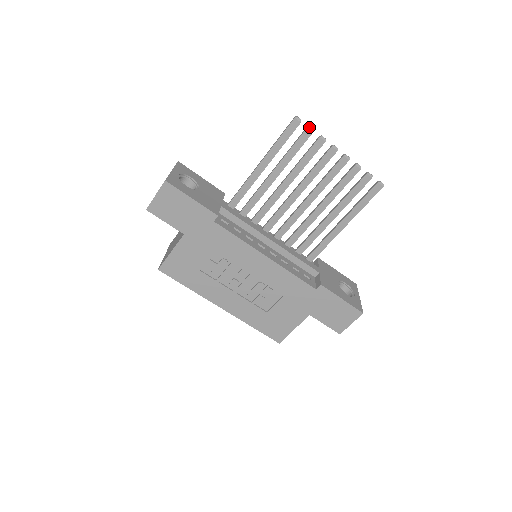
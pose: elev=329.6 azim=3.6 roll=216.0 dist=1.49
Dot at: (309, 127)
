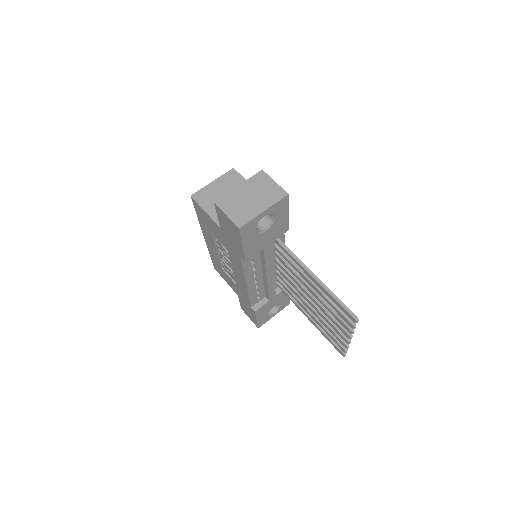
Dot at: (355, 327)
